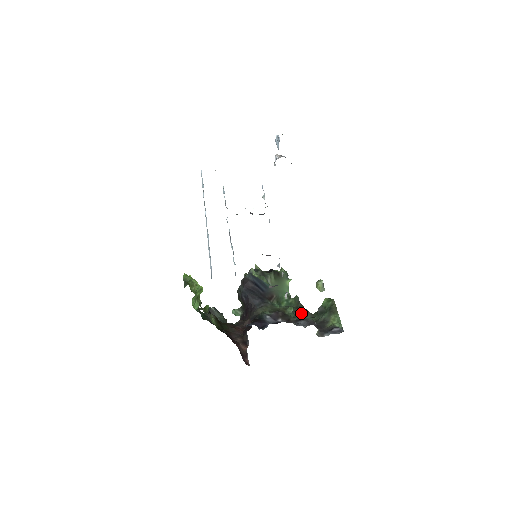
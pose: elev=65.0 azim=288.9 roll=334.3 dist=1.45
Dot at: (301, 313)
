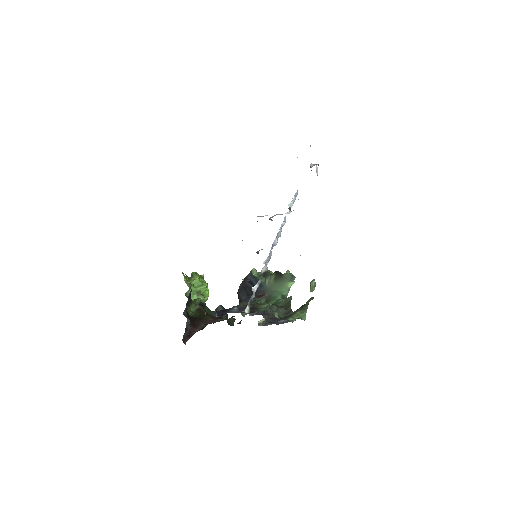
Dot at: (282, 311)
